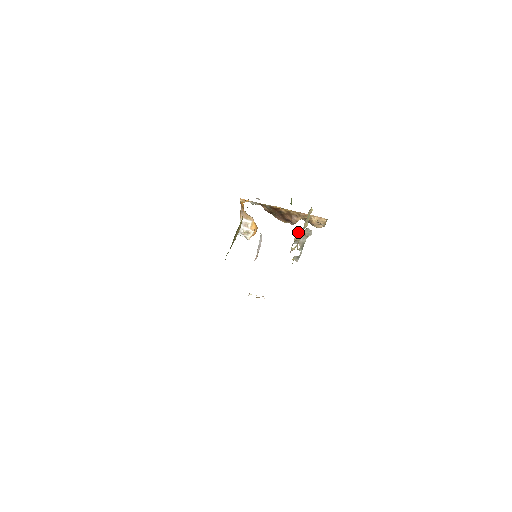
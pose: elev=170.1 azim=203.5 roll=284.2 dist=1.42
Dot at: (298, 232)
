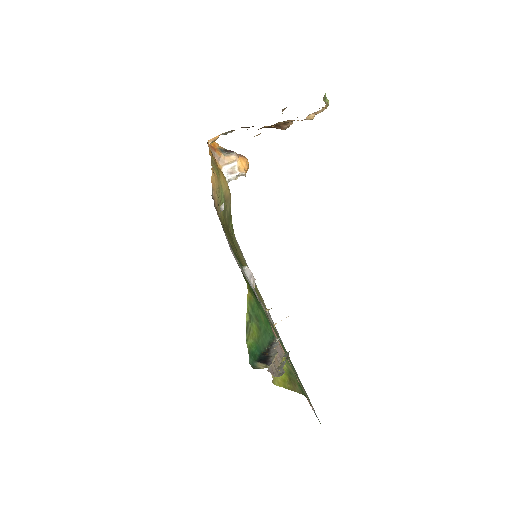
Dot at: (272, 352)
